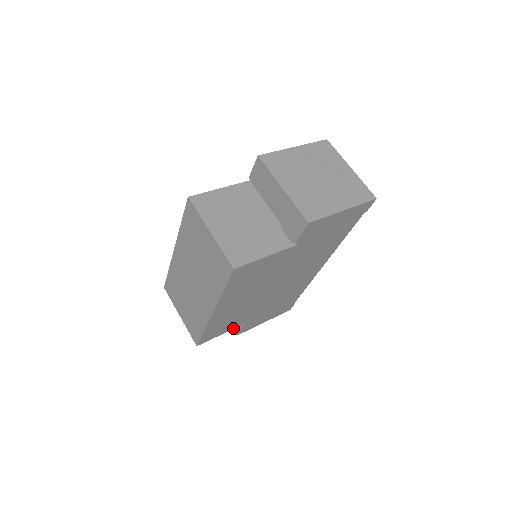
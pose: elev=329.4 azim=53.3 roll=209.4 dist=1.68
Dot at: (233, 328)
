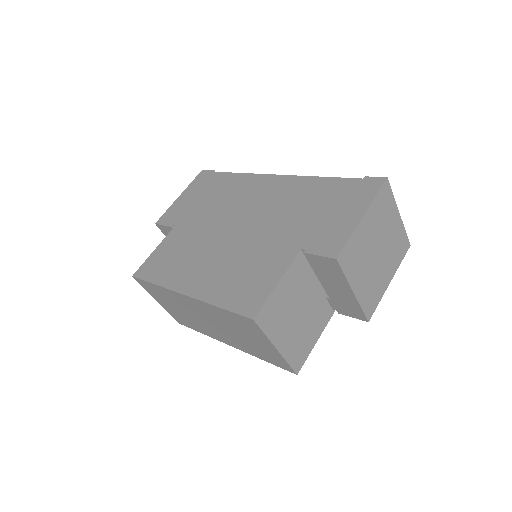
Dot at: occluded
